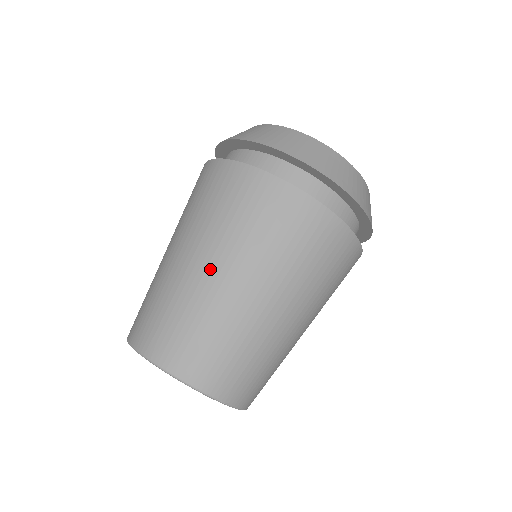
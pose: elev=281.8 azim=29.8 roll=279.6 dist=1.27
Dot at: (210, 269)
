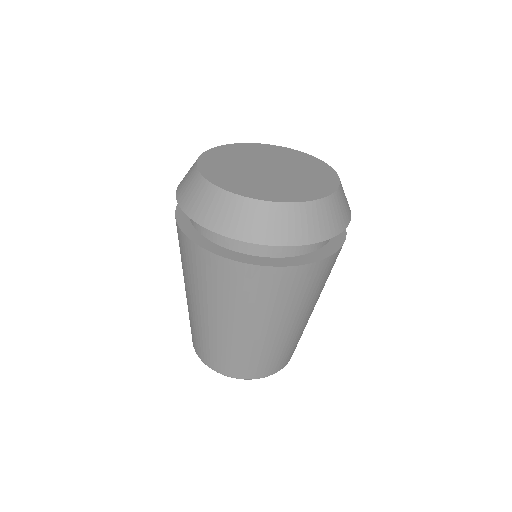
Dot at: (220, 324)
